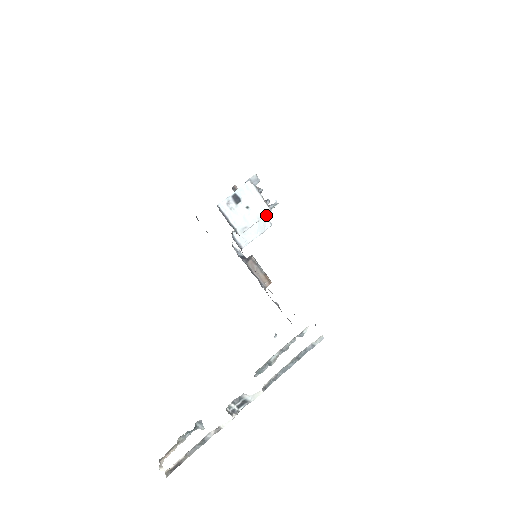
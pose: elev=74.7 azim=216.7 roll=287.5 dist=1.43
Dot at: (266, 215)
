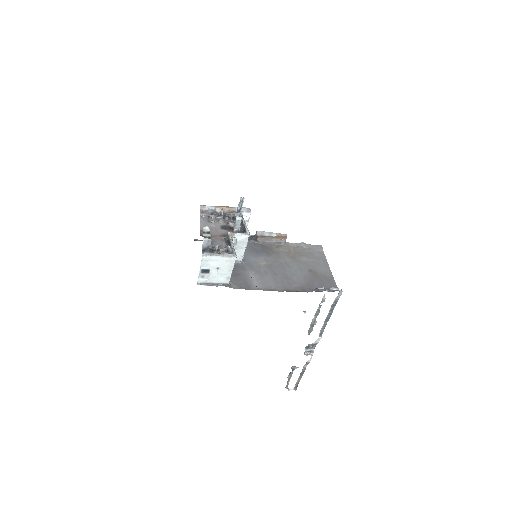
Dot at: (240, 226)
